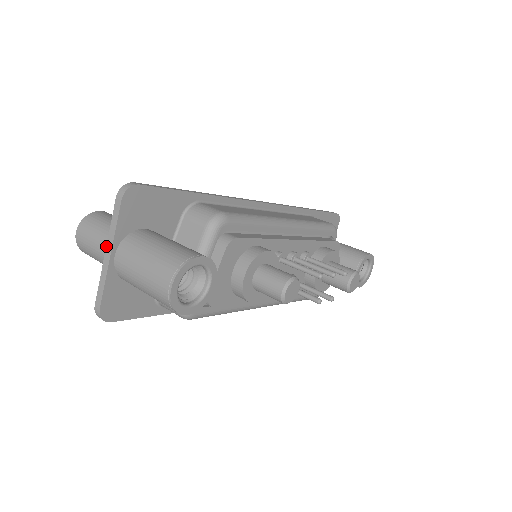
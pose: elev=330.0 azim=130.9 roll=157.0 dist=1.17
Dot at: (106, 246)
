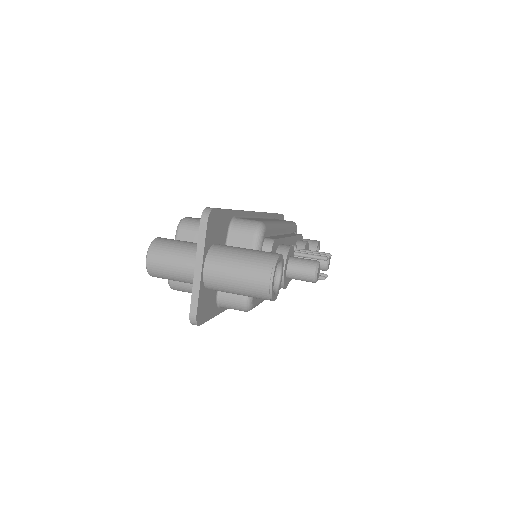
Dot at: (195, 262)
